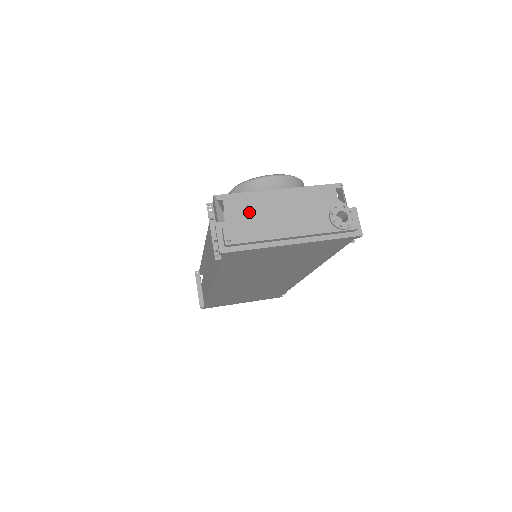
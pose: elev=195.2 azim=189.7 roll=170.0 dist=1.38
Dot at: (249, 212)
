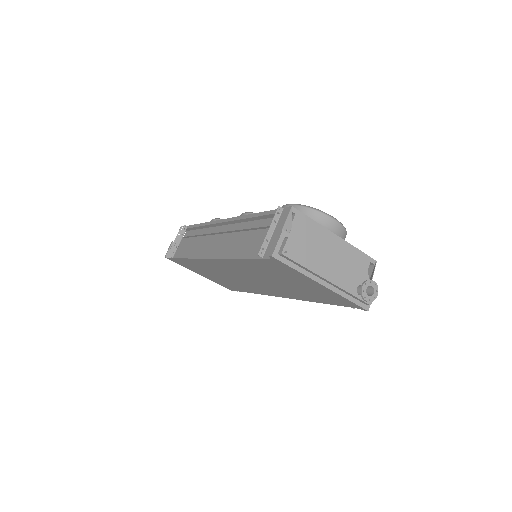
Dot at: (307, 237)
